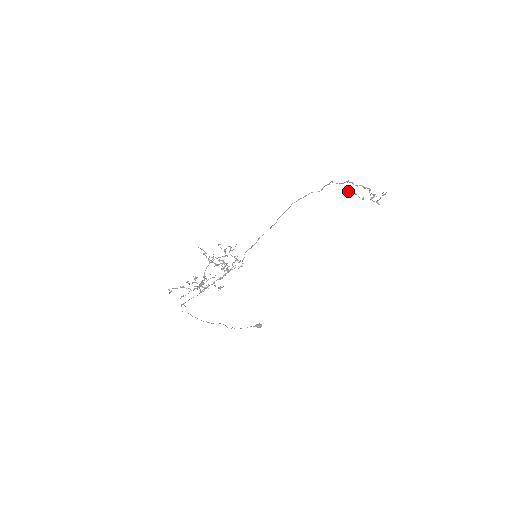
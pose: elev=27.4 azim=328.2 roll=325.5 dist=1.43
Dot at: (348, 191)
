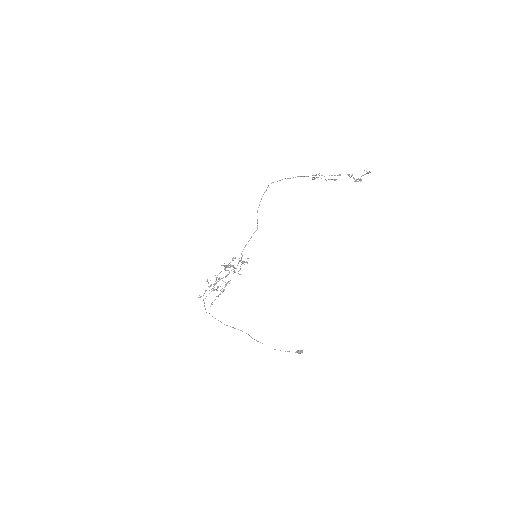
Dot at: (312, 178)
